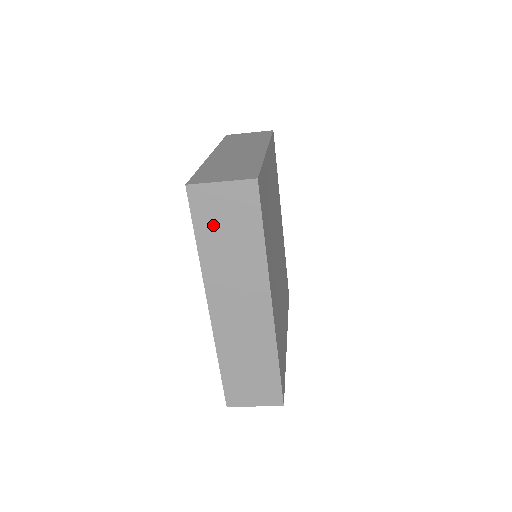
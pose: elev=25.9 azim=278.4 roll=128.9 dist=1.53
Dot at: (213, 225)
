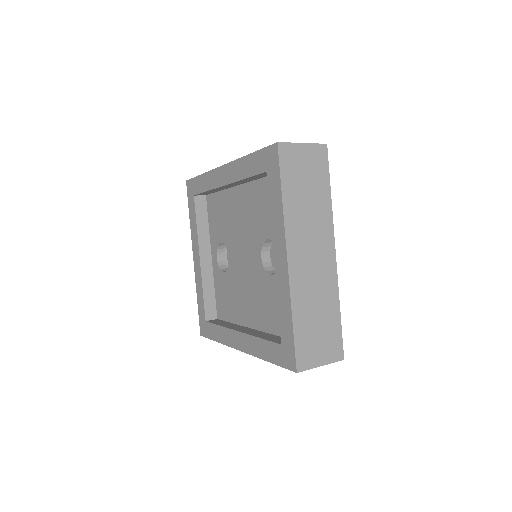
Dot at: occluded
